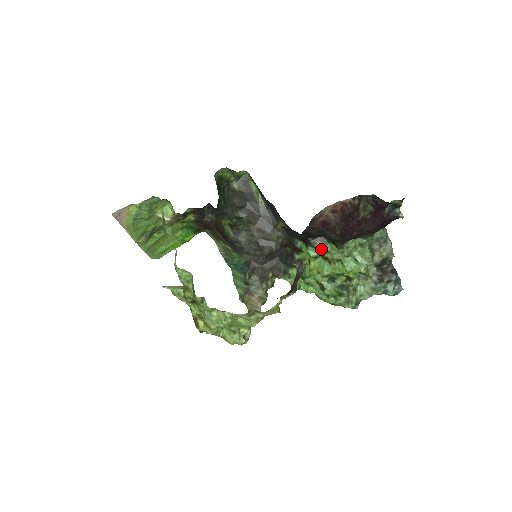
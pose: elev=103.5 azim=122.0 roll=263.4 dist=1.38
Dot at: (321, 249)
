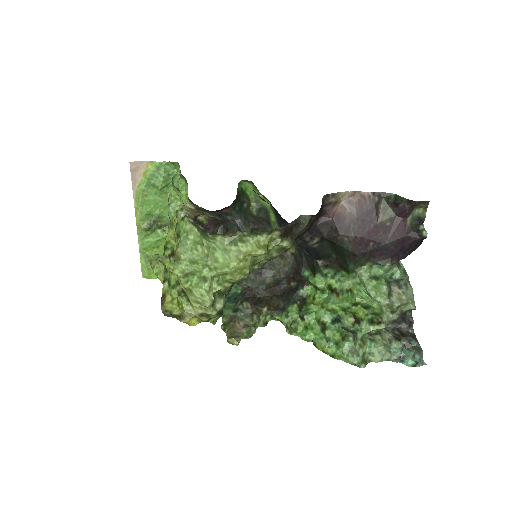
Dot at: (330, 276)
